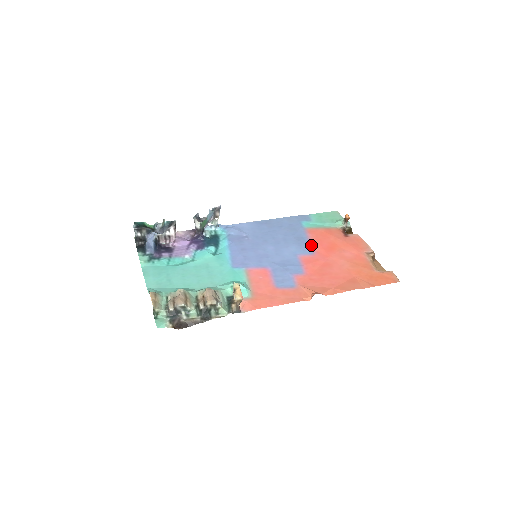
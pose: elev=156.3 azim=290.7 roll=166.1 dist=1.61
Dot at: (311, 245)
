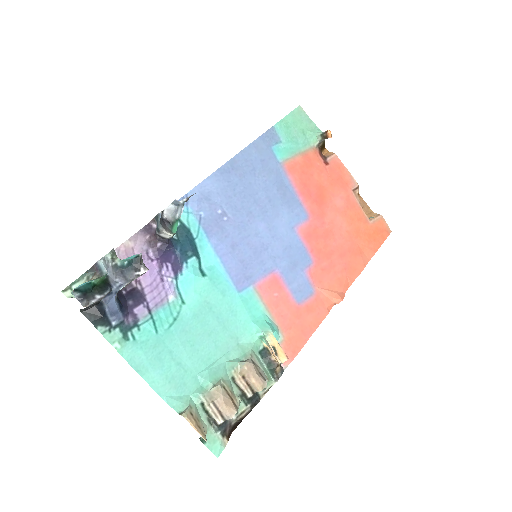
Dot at: (300, 200)
